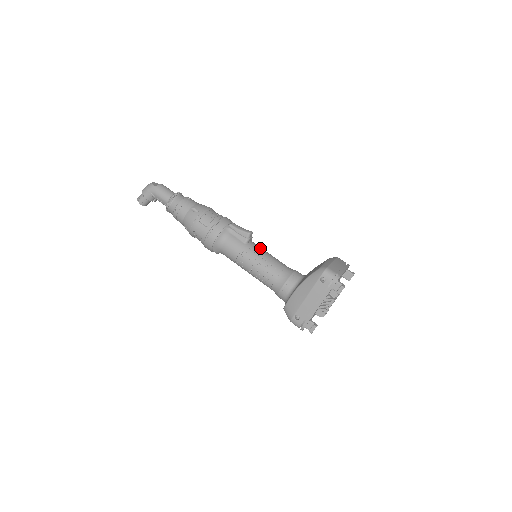
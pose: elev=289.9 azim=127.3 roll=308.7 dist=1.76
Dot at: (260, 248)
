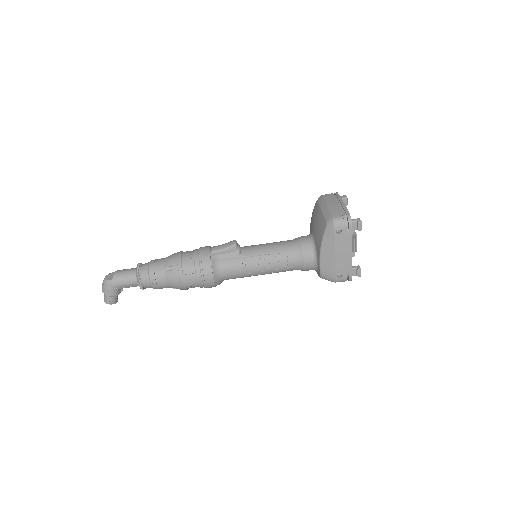
Dot at: (254, 247)
